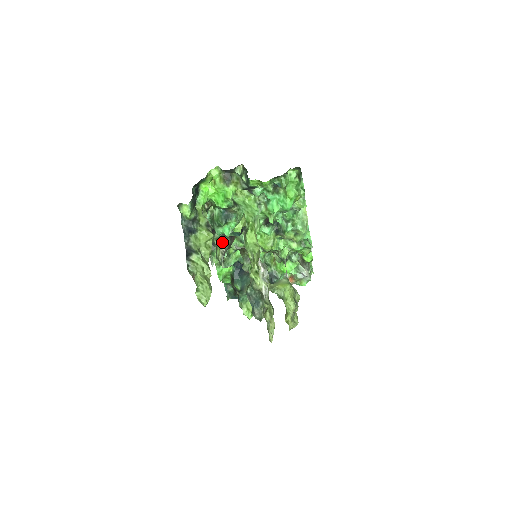
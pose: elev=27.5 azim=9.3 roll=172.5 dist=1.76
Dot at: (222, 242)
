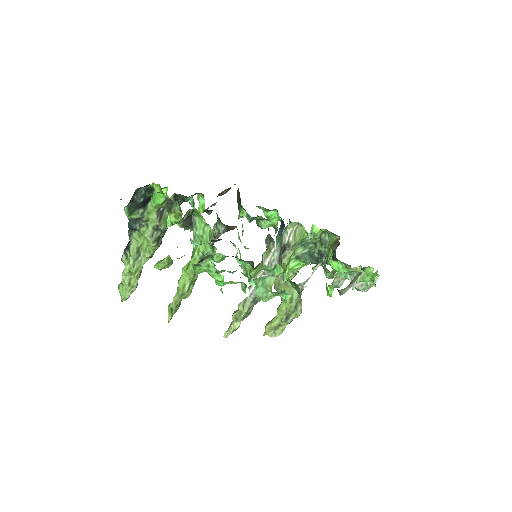
Dot at: (217, 224)
